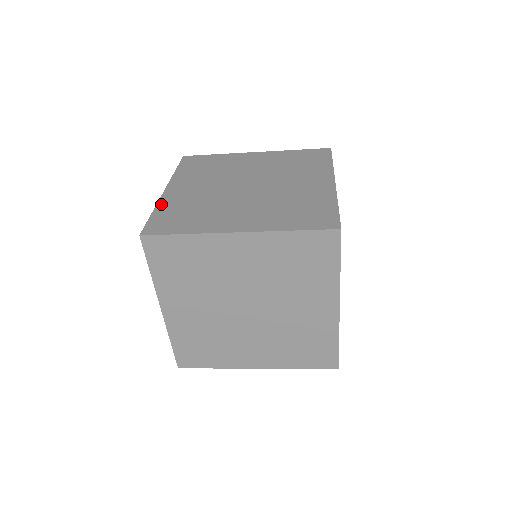
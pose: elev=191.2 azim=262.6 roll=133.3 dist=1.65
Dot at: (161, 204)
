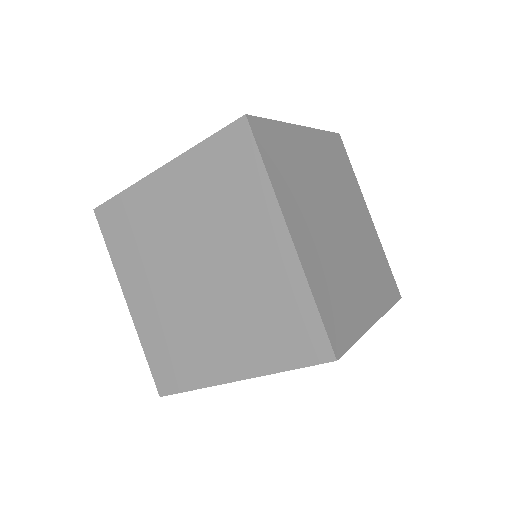
Dot at: occluded
